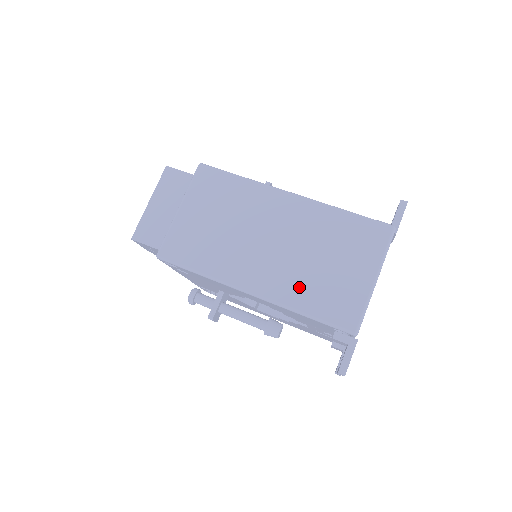
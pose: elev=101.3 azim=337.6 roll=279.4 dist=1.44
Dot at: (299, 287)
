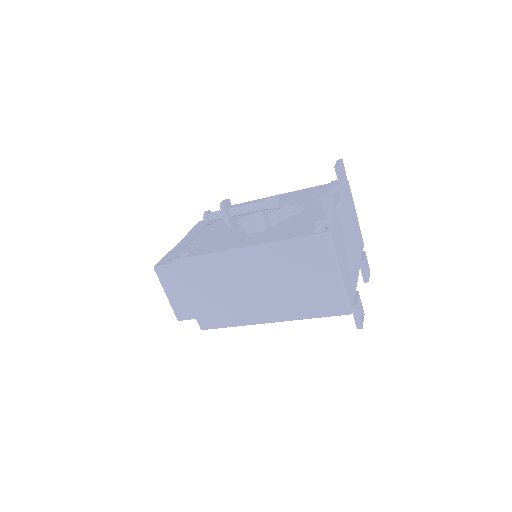
Dot at: (296, 305)
